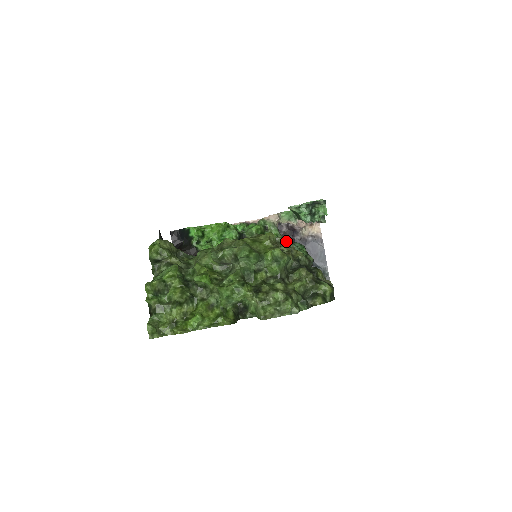
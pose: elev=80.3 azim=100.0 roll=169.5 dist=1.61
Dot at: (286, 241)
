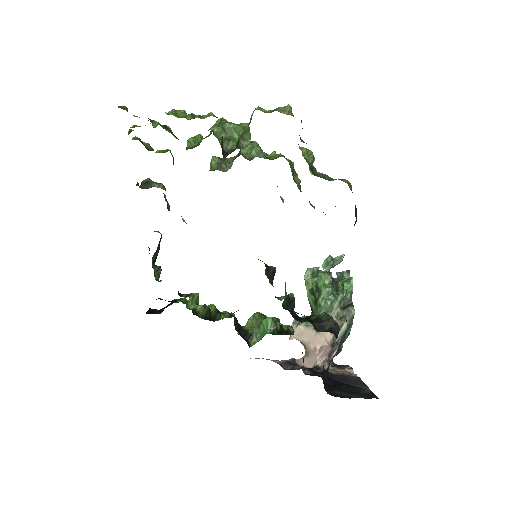
Dot at: (299, 322)
